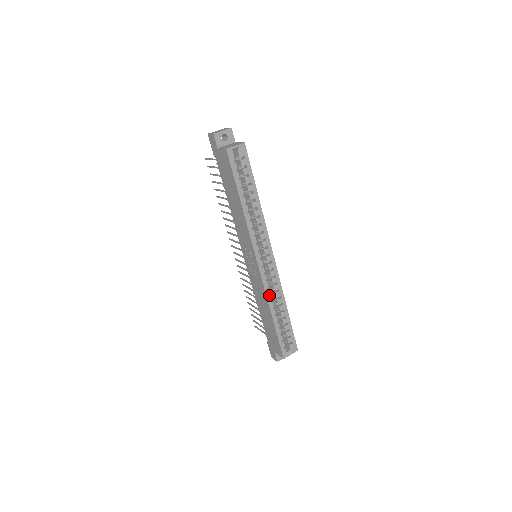
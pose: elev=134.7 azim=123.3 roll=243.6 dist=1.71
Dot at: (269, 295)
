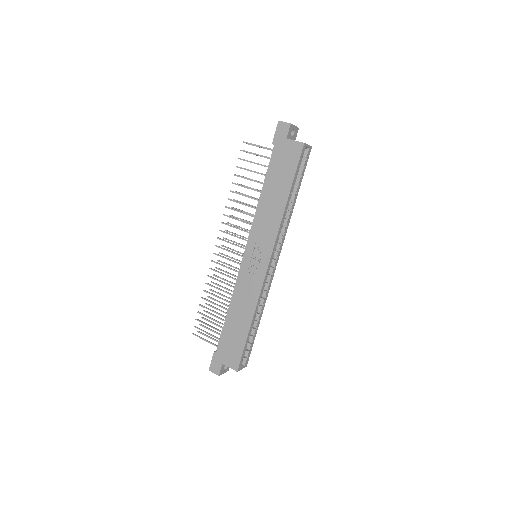
Dot at: occluded
